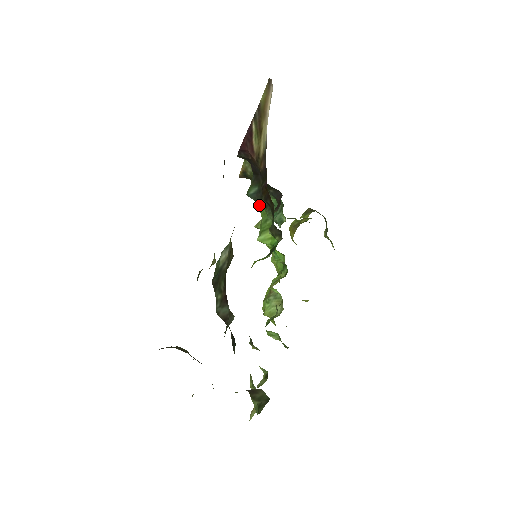
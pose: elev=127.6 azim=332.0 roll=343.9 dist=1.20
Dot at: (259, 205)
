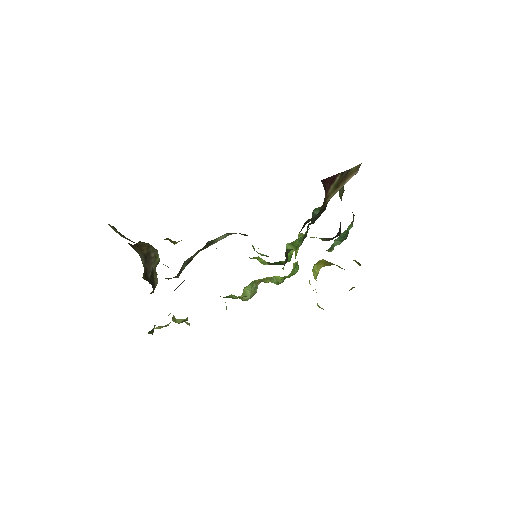
Dot at: occluded
